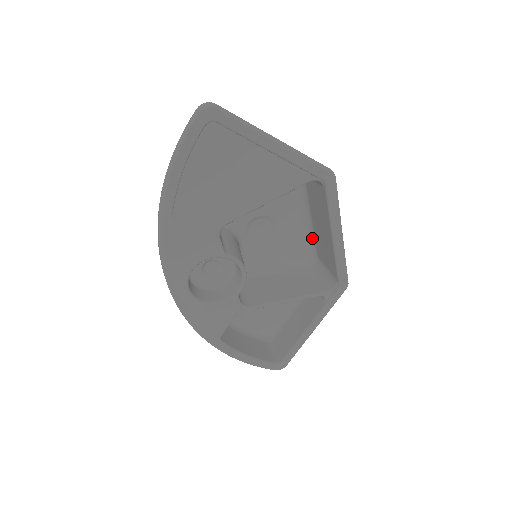
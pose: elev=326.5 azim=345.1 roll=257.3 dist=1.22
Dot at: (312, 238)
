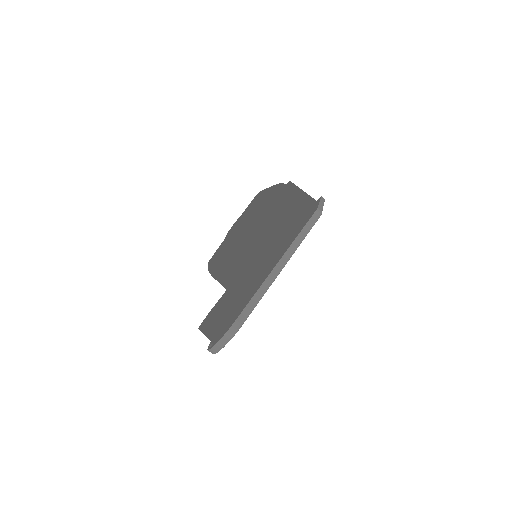
Dot at: occluded
